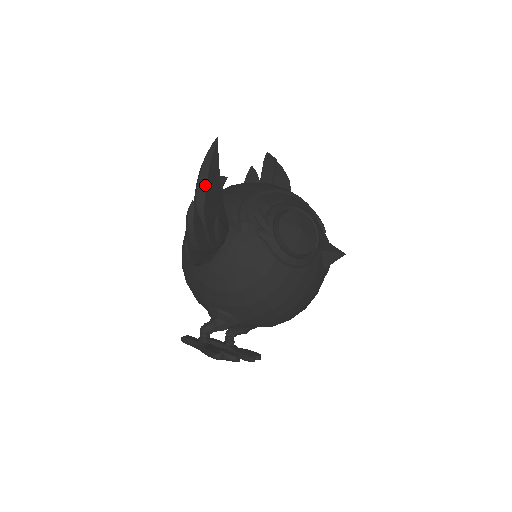
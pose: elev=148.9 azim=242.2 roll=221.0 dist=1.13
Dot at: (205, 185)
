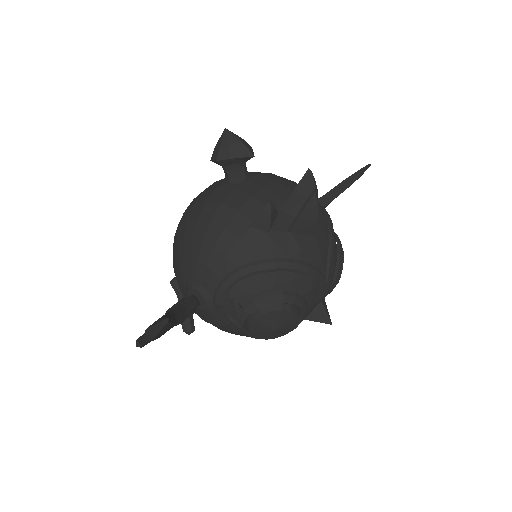
Dot at: (152, 340)
